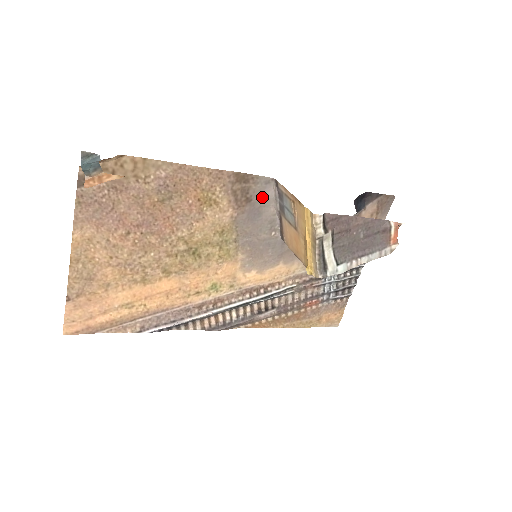
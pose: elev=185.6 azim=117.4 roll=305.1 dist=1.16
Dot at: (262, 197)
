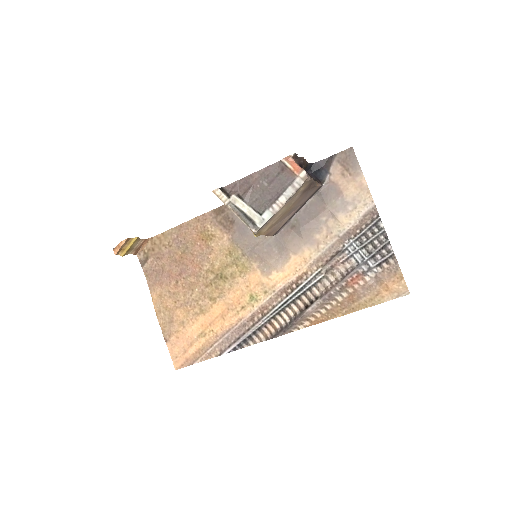
Dot at: occluded
